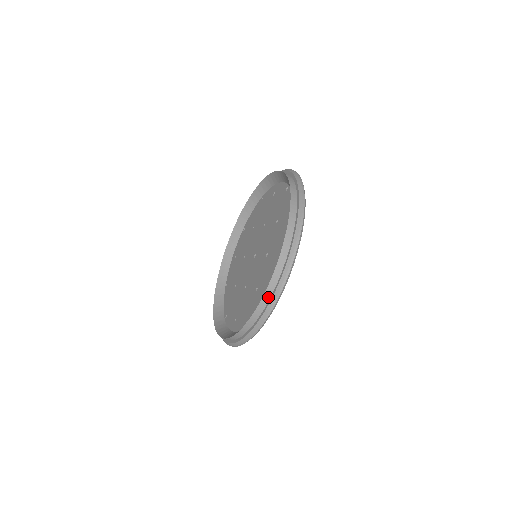
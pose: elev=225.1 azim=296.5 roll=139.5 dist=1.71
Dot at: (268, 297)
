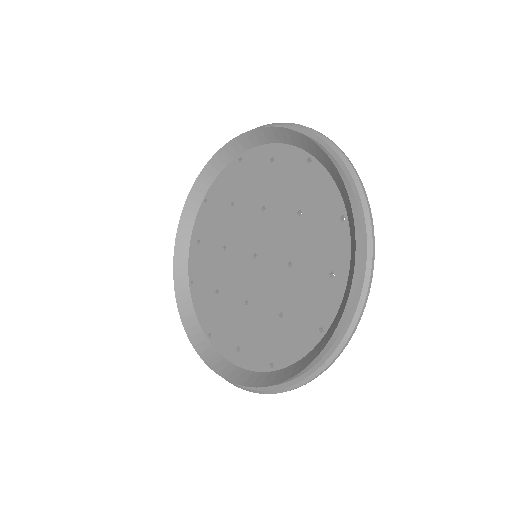
Dot at: (329, 346)
